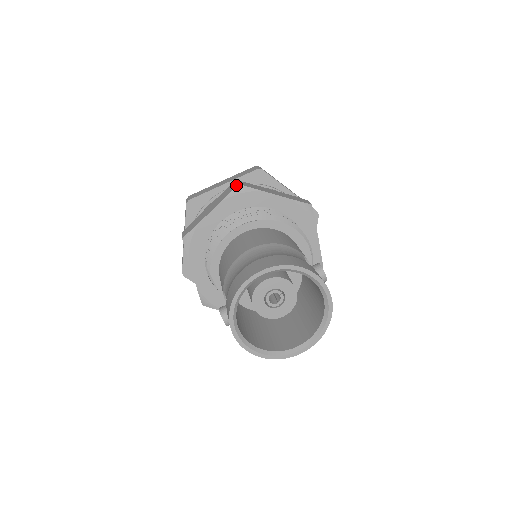
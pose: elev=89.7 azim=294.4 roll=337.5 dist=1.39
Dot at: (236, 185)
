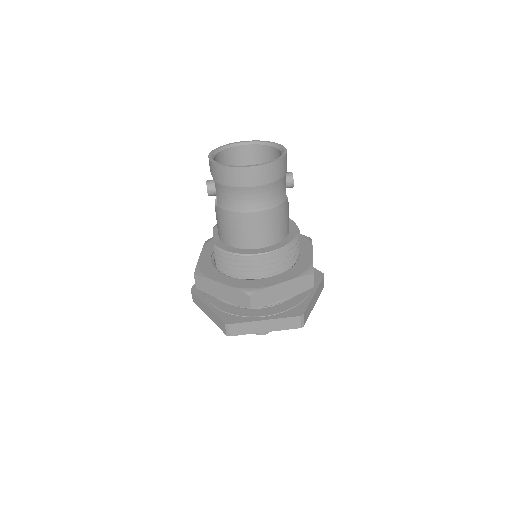
Dot at: occluded
